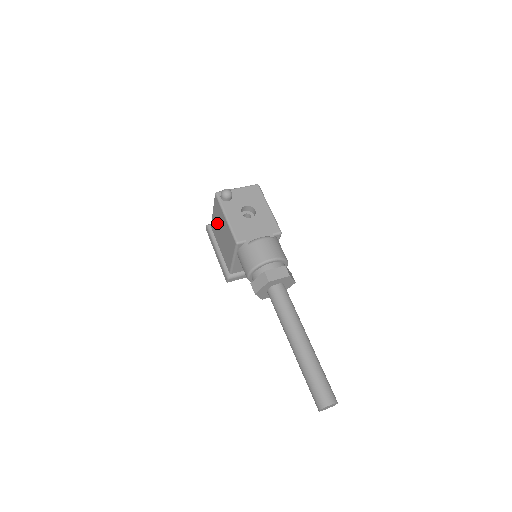
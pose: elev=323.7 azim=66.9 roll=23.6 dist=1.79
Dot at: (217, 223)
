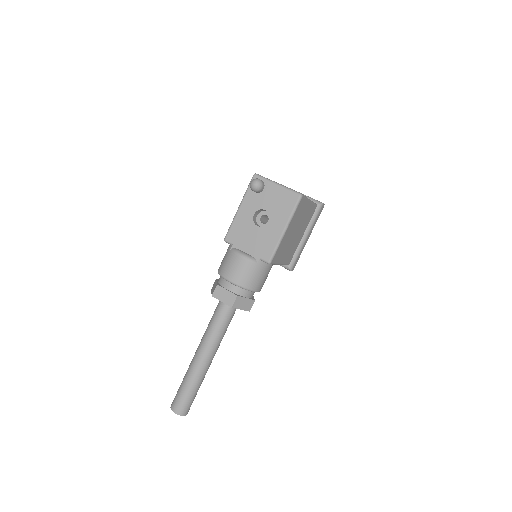
Dot at: occluded
